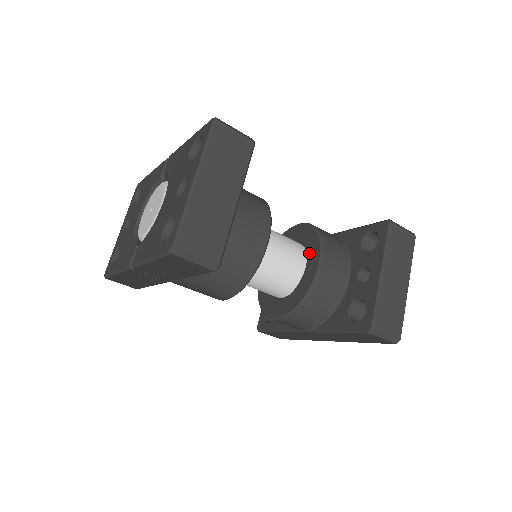
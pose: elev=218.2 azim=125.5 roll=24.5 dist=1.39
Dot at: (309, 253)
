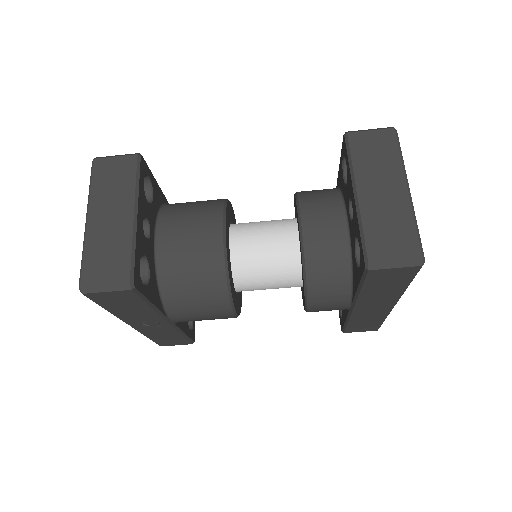
Dot at: (297, 222)
